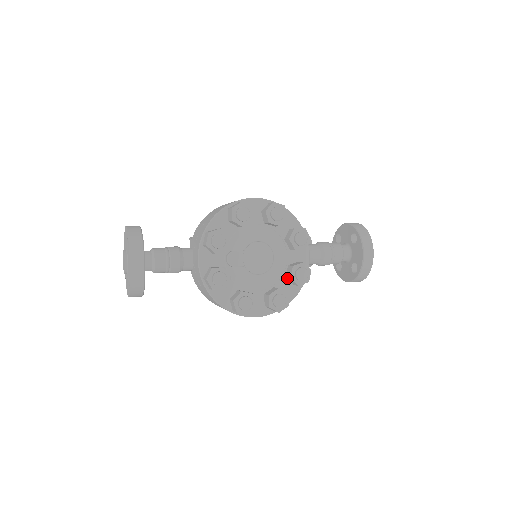
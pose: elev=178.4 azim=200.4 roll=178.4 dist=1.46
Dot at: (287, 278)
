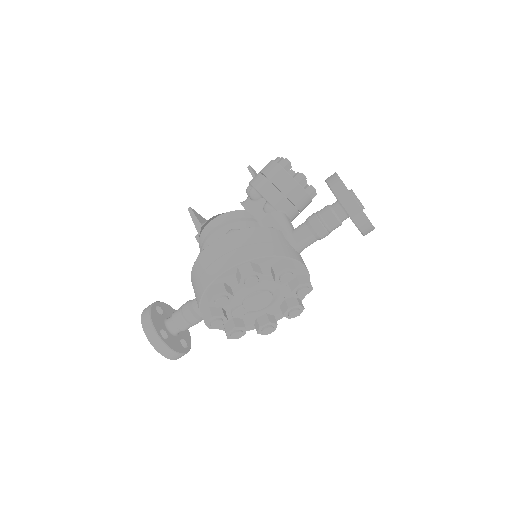
Dot at: occluded
